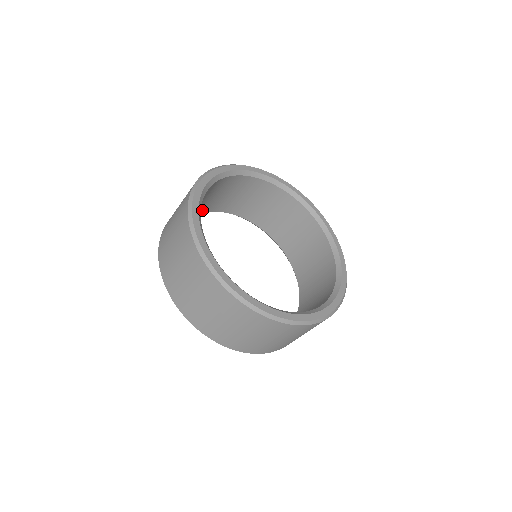
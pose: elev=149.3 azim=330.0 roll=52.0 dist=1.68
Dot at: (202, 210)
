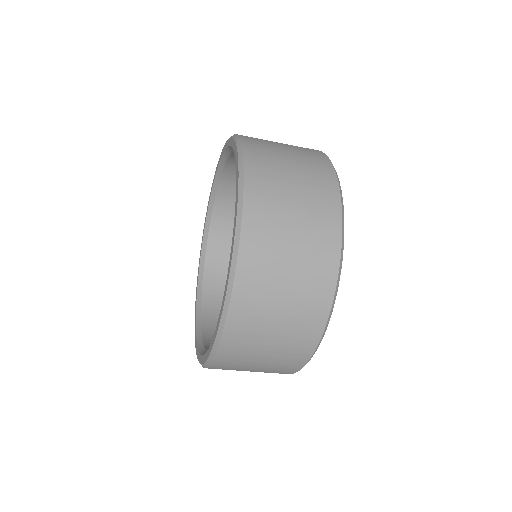
Dot at: (233, 163)
